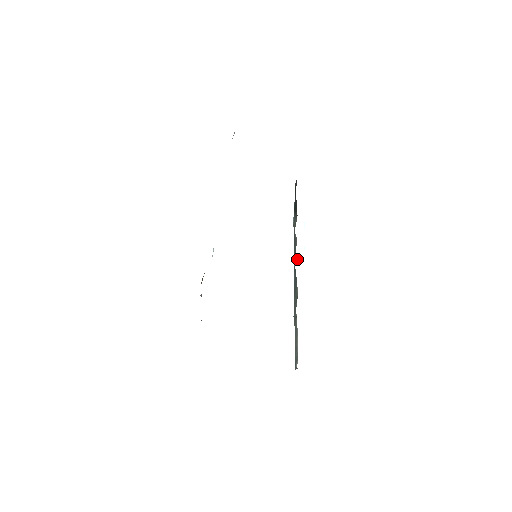
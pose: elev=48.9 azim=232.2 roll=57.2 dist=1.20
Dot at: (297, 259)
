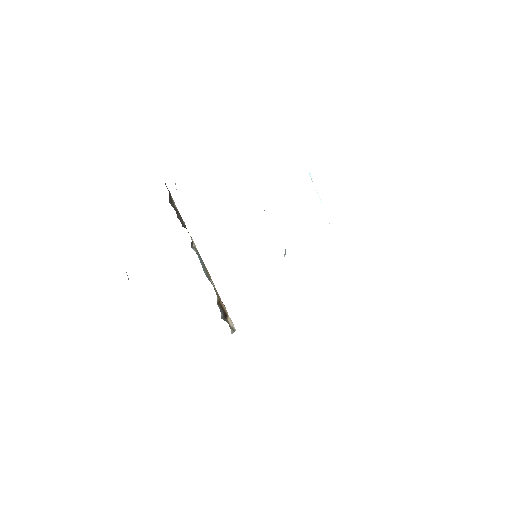
Dot at: occluded
